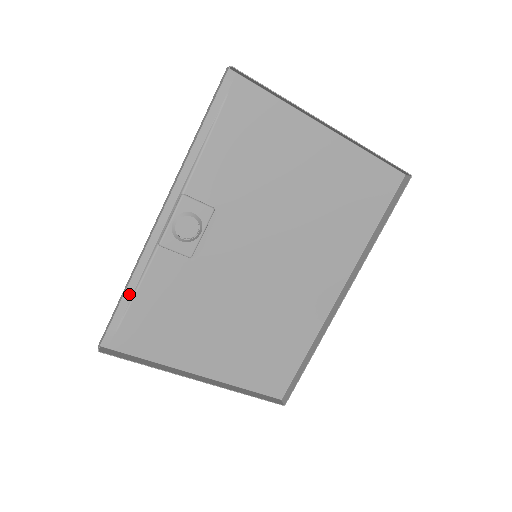
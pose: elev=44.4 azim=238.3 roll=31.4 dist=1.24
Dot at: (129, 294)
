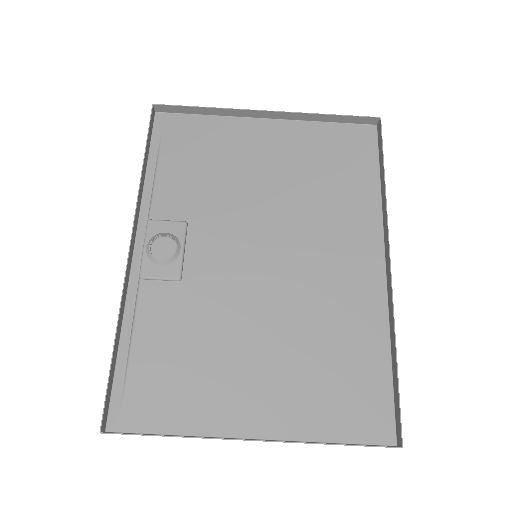
Dot at: (125, 349)
